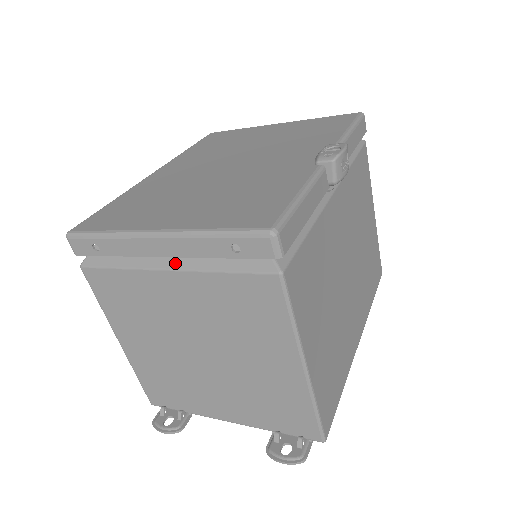
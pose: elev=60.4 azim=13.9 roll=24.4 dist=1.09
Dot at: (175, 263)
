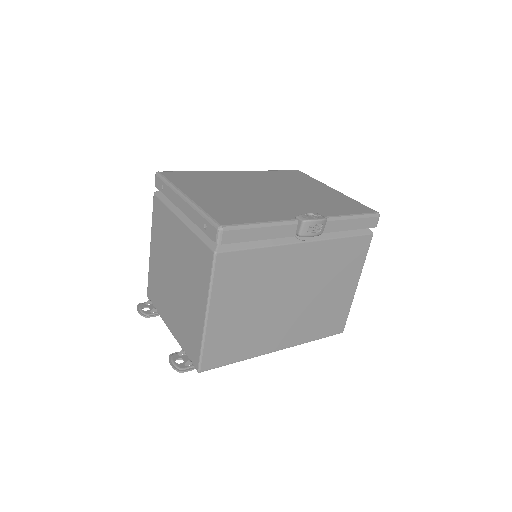
Dot at: (185, 218)
